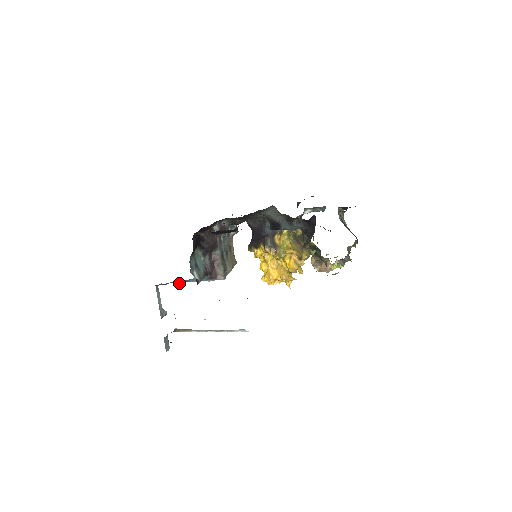
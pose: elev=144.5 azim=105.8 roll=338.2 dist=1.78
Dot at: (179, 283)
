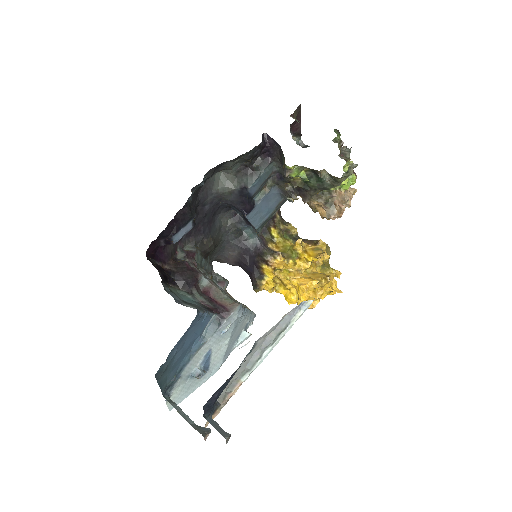
Dot at: (195, 373)
